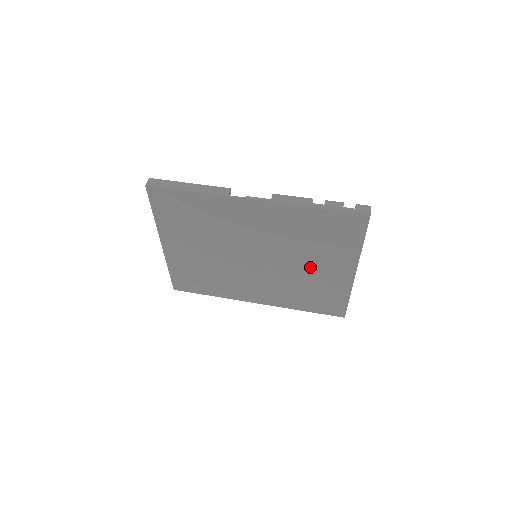
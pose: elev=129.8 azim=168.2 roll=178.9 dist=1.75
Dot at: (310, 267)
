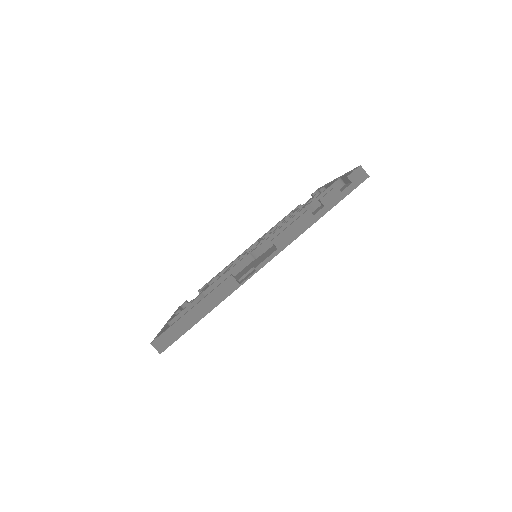
Dot at: occluded
